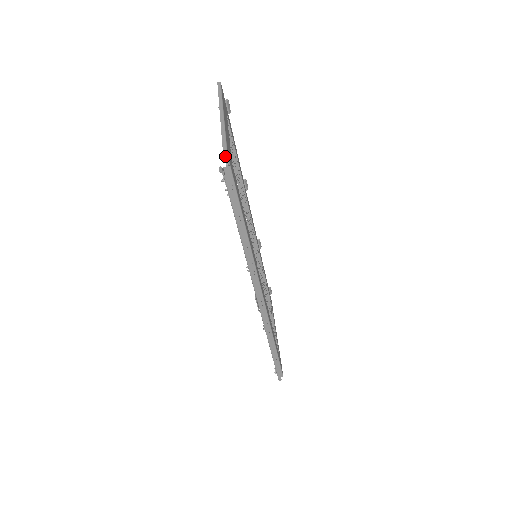
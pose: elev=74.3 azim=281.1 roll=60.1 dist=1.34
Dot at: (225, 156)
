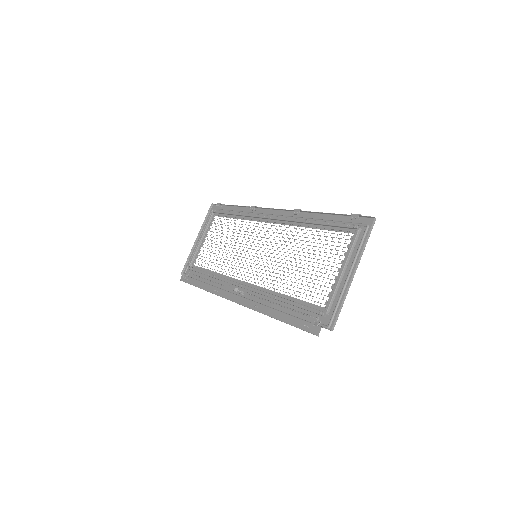
Dot at: (331, 330)
